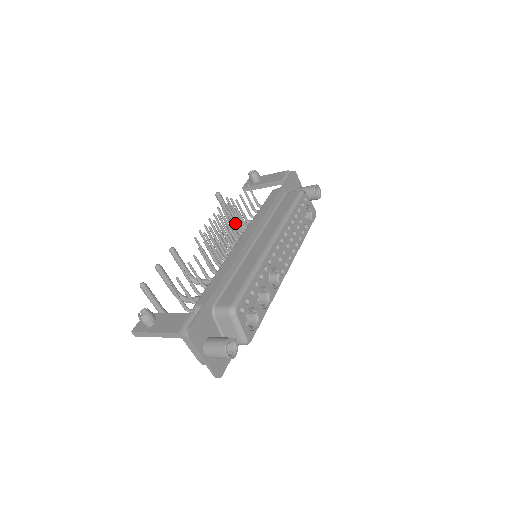
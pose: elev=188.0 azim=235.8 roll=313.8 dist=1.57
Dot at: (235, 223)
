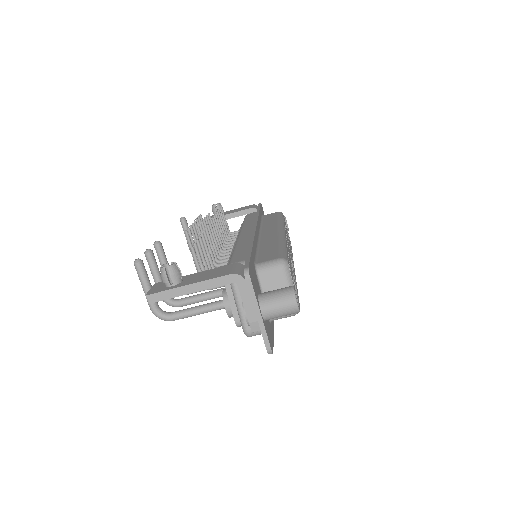
Dot at: (220, 232)
